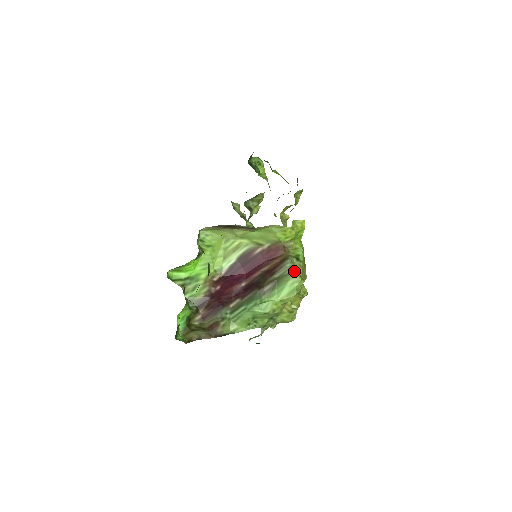
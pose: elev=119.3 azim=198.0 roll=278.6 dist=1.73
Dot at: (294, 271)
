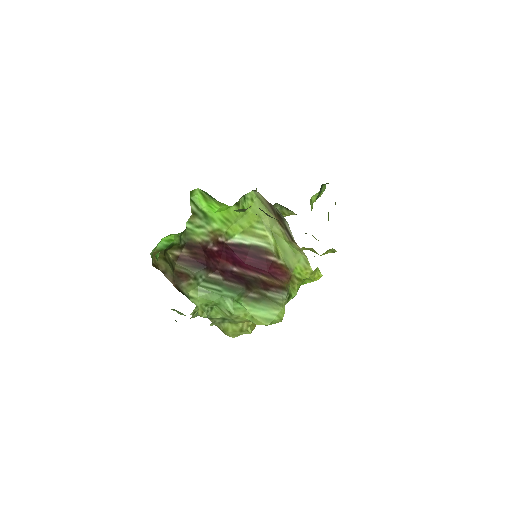
Dot at: occluded
